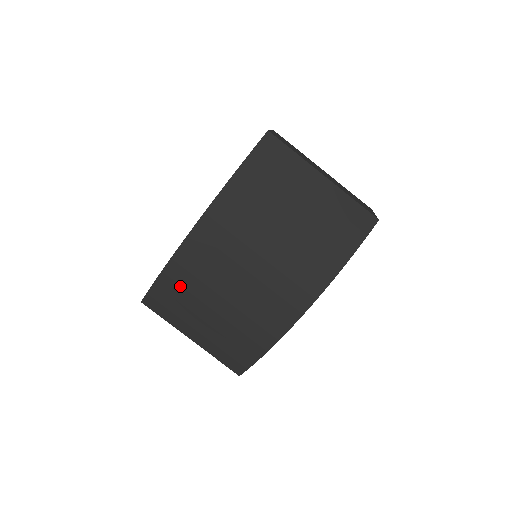
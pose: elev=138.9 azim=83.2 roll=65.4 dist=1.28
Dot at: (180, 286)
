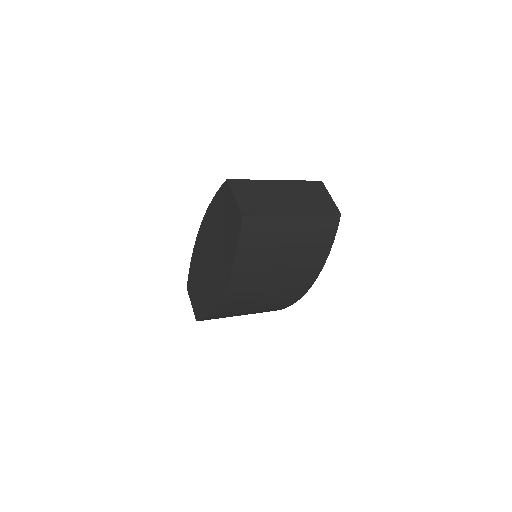
Dot at: (225, 312)
